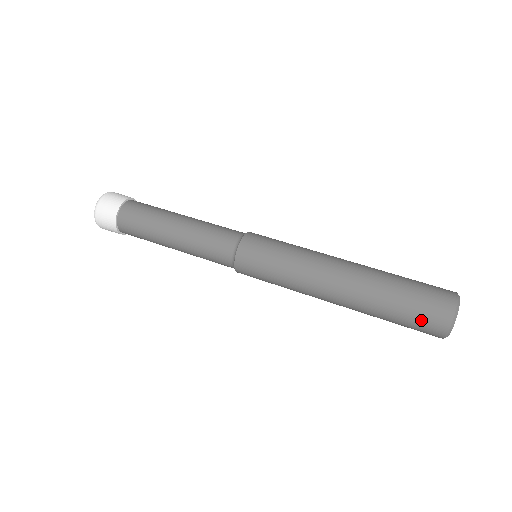
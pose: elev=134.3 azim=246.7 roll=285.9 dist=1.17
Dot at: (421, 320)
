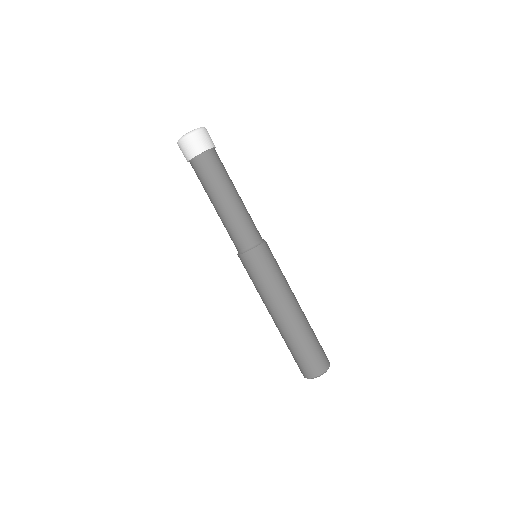
Dot at: occluded
